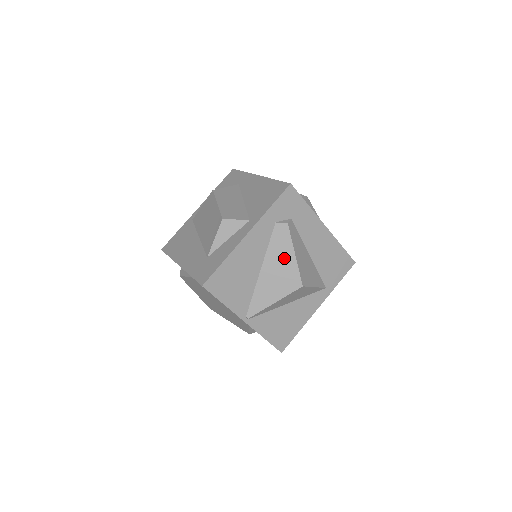
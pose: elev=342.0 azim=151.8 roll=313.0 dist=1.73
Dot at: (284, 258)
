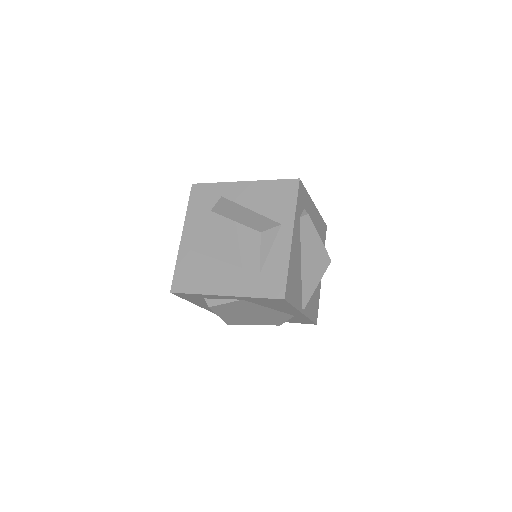
Dot at: (314, 244)
